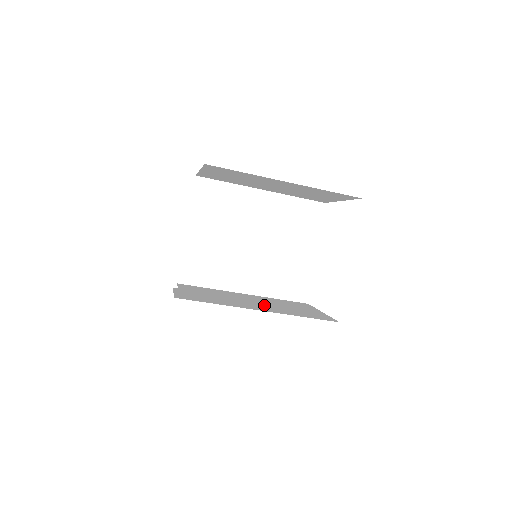
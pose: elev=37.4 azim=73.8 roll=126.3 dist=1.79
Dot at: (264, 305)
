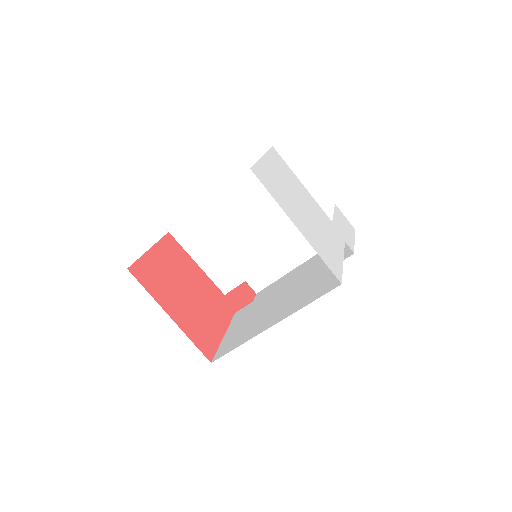
Dot at: (284, 304)
